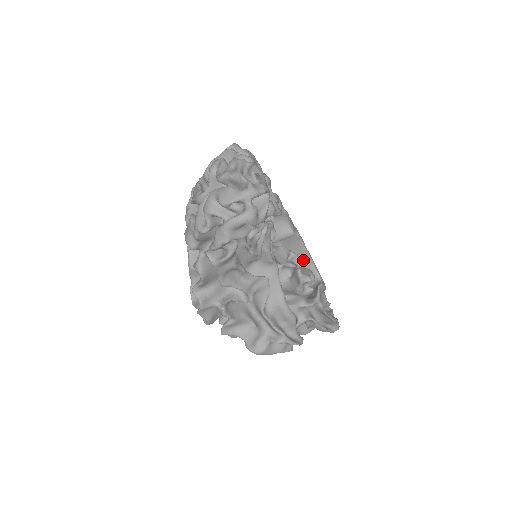
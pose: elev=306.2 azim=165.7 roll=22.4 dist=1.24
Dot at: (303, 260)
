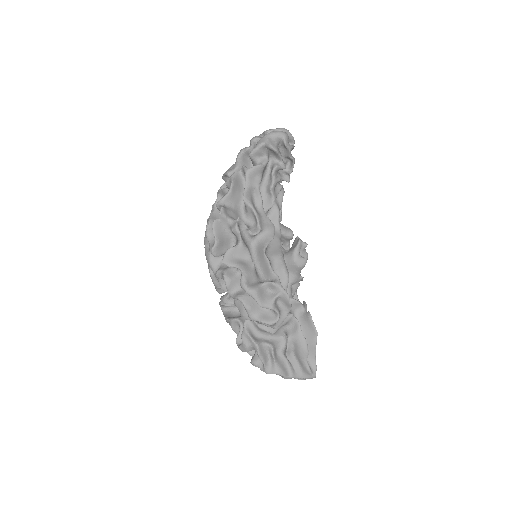
Dot at: occluded
